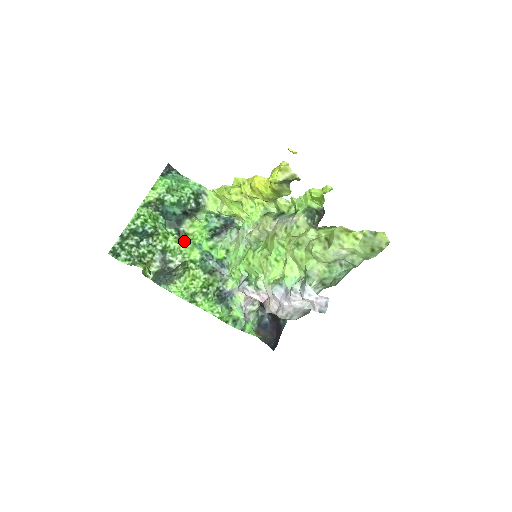
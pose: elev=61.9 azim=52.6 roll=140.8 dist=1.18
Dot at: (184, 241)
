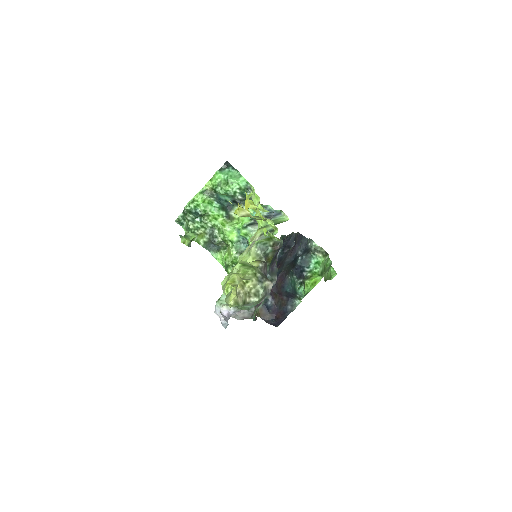
Dot at: (228, 224)
